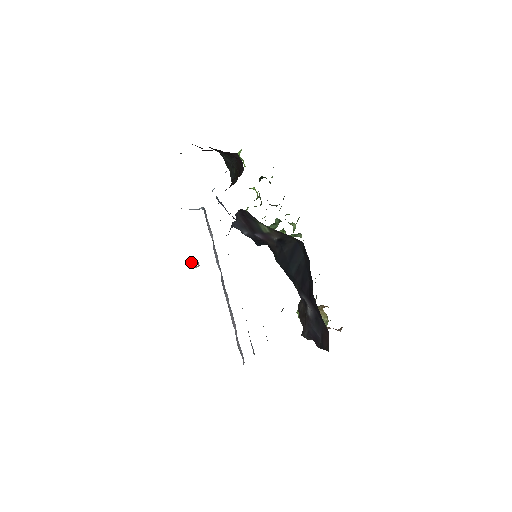
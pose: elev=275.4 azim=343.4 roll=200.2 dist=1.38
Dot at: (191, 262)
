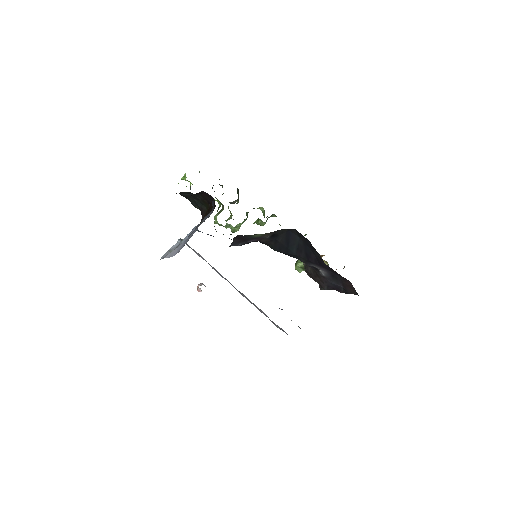
Dot at: (198, 288)
